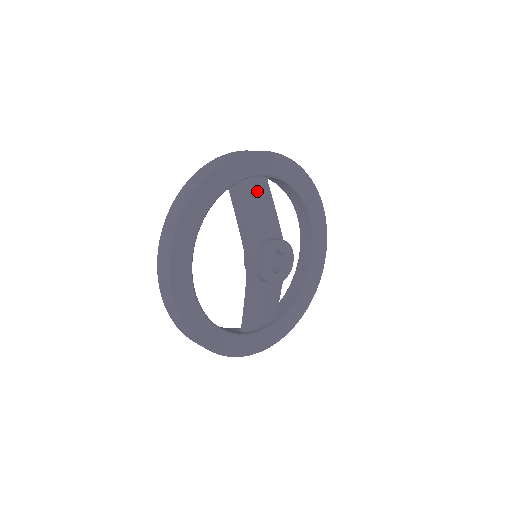
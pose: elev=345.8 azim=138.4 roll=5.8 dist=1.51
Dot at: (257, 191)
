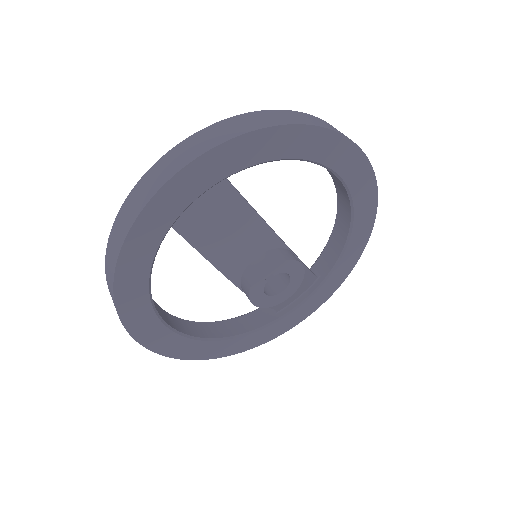
Dot at: (213, 207)
